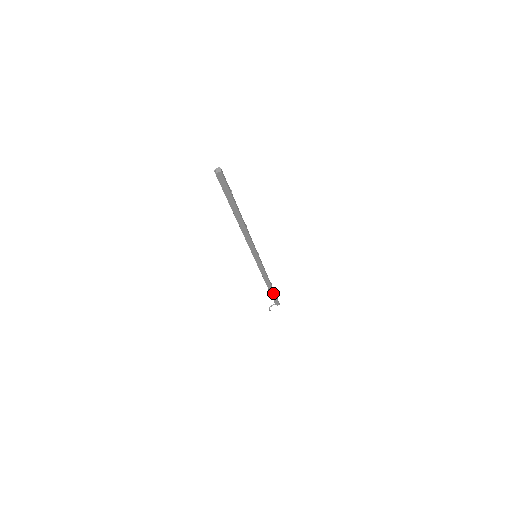
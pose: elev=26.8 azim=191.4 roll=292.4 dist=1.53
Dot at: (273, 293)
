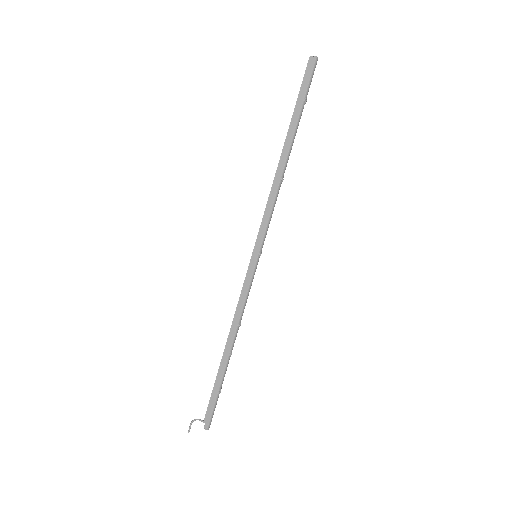
Dot at: (220, 380)
